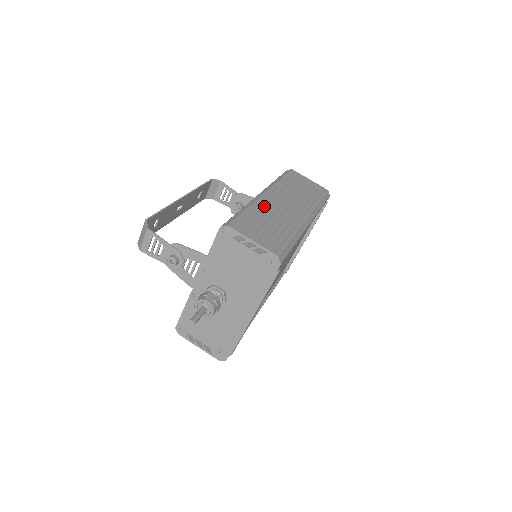
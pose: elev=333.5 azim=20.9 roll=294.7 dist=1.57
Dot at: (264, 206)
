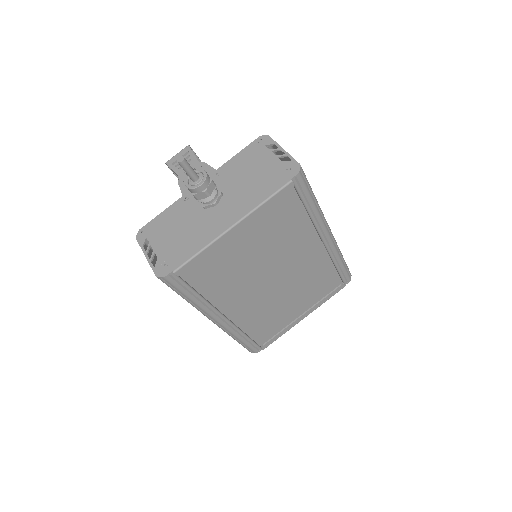
Dot at: occluded
